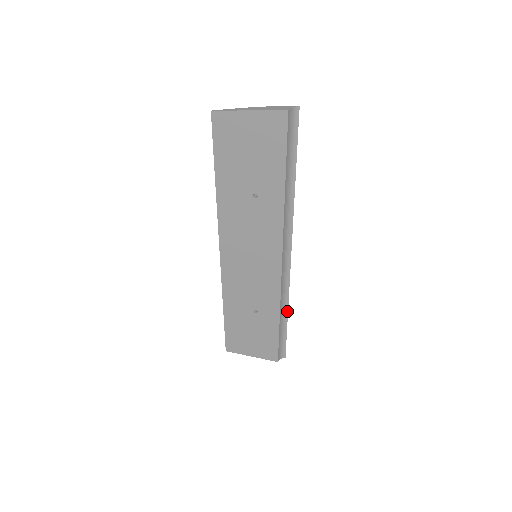
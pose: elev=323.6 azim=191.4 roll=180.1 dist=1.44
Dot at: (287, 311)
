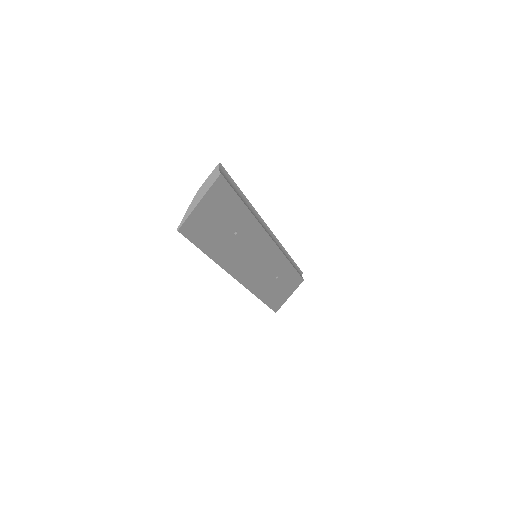
Dot at: (288, 255)
